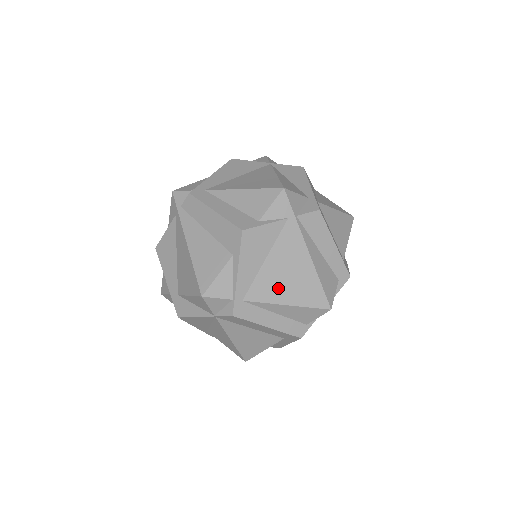
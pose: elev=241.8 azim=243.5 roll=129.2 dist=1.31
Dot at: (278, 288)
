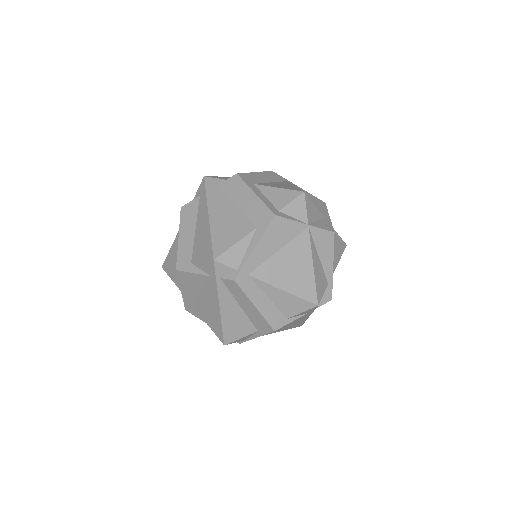
Dot at: (277, 330)
